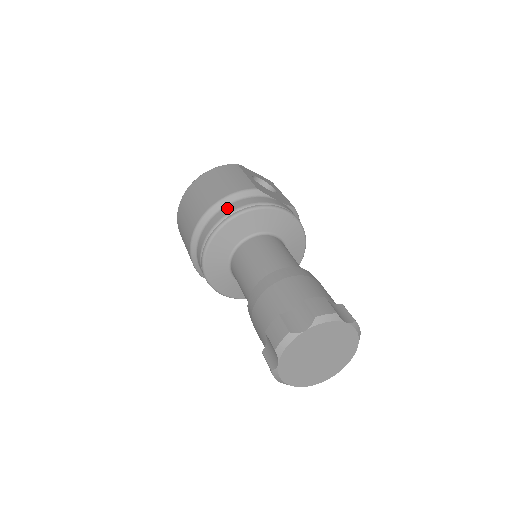
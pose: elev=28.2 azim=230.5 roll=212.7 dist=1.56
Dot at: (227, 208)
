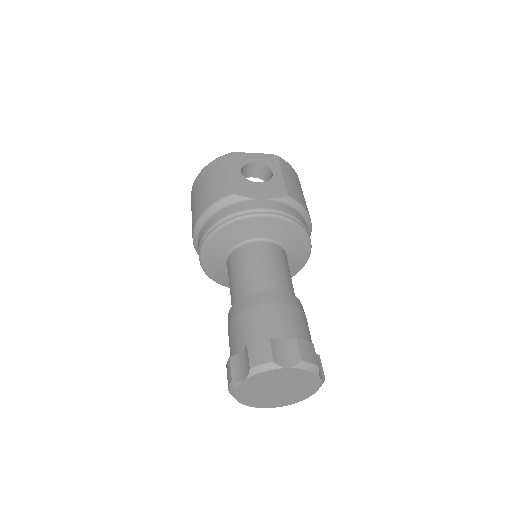
Dot at: (208, 223)
